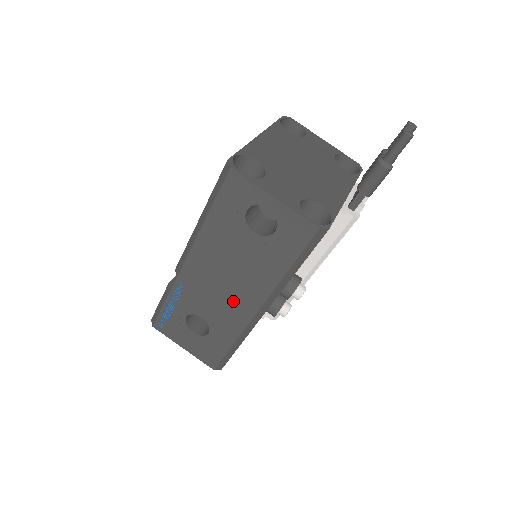
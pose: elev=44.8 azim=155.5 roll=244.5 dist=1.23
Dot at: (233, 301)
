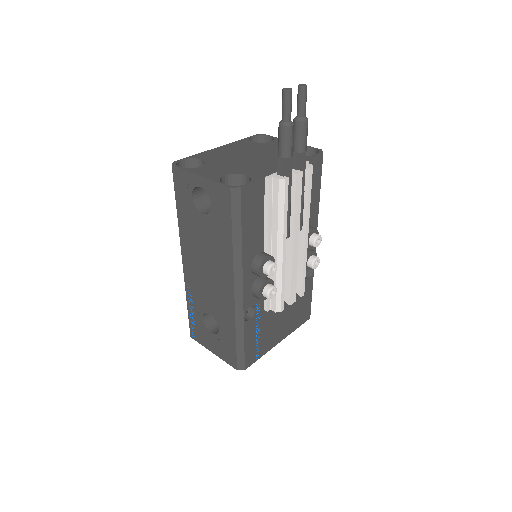
Dot at: (218, 287)
